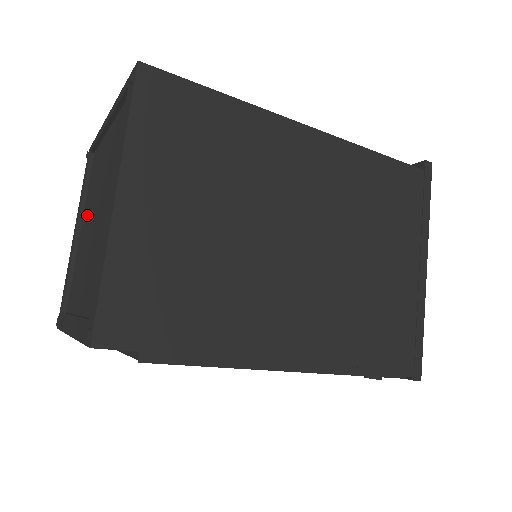
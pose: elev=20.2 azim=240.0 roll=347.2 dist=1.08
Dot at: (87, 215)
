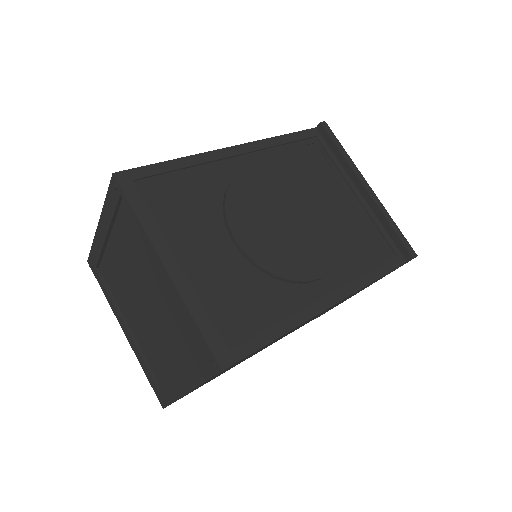
Dot at: (125, 257)
